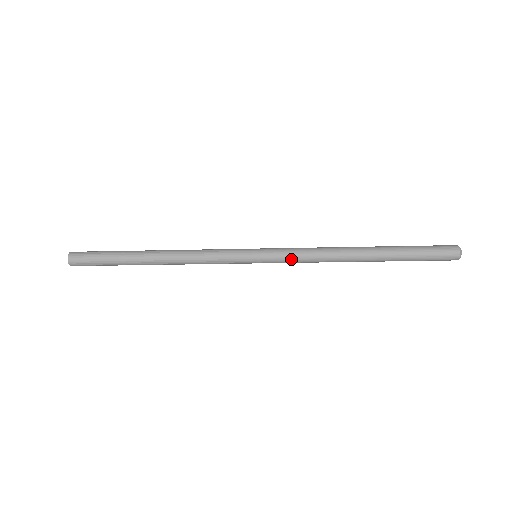
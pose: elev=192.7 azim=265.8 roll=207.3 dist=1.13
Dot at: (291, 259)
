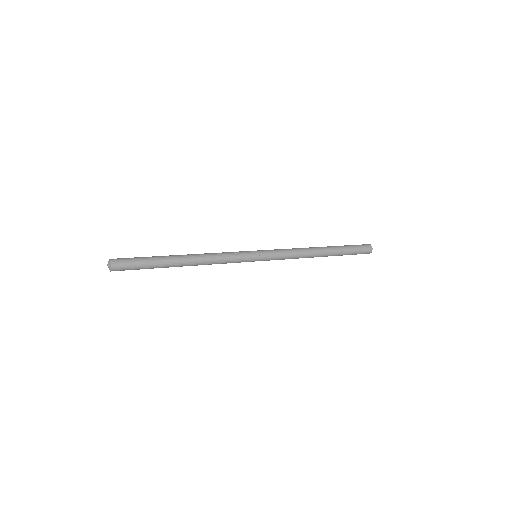
Dot at: (280, 259)
